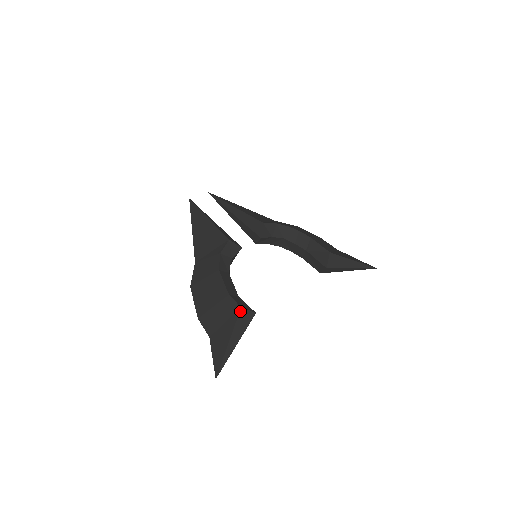
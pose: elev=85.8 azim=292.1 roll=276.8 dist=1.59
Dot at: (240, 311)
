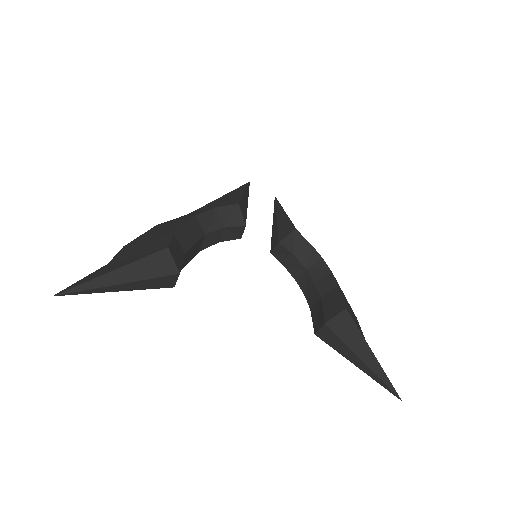
Dot at: (163, 250)
